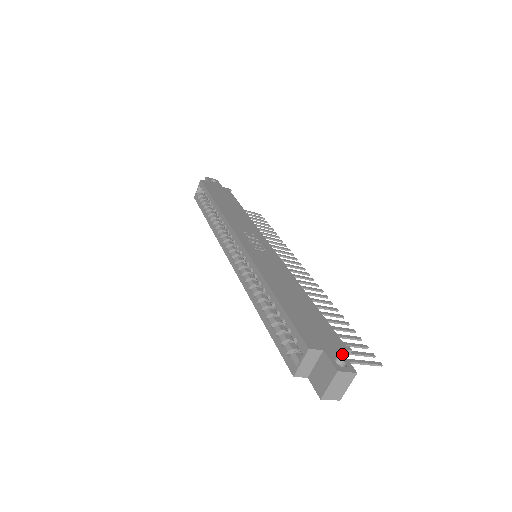
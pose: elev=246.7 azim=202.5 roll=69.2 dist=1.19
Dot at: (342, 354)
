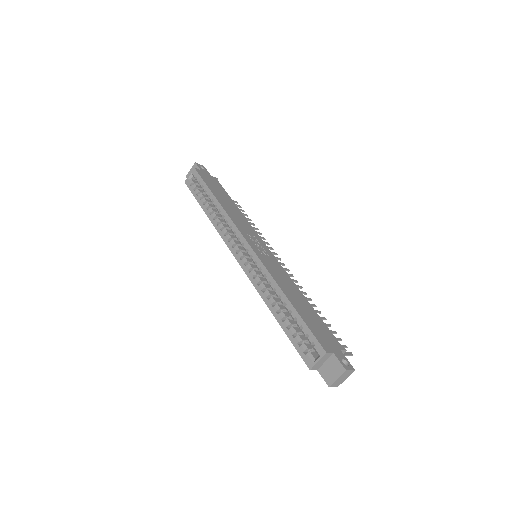
Dot at: (343, 355)
